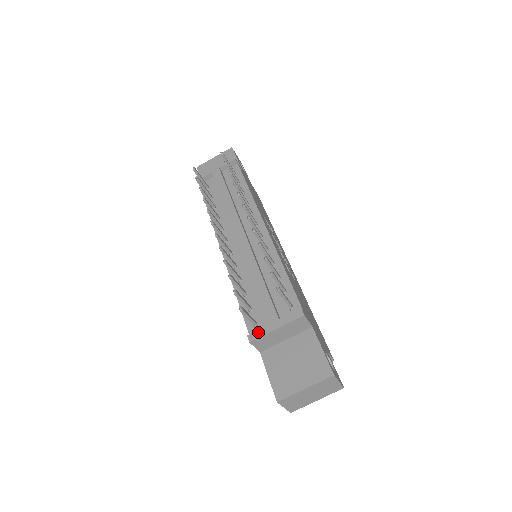
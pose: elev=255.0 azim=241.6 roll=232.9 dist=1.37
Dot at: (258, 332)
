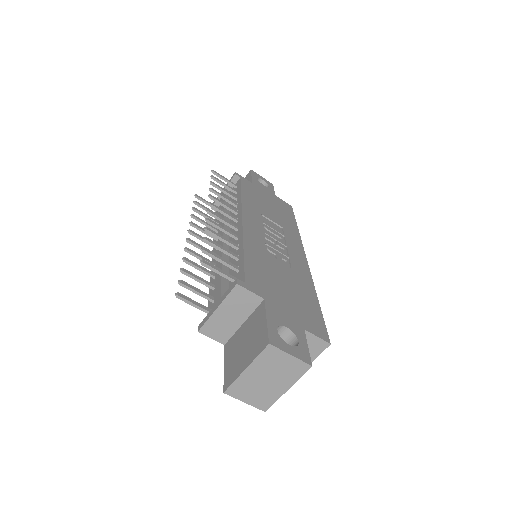
Dot at: (205, 318)
